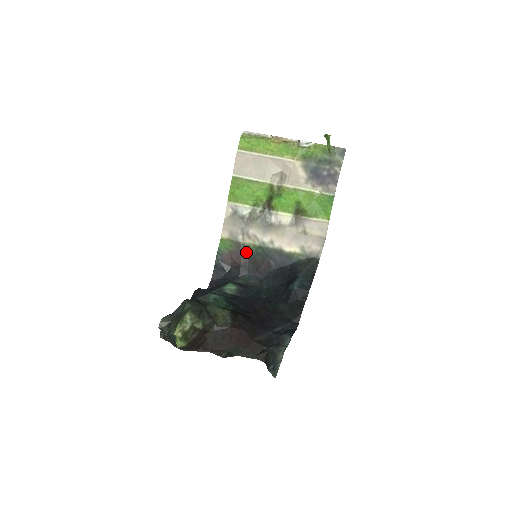
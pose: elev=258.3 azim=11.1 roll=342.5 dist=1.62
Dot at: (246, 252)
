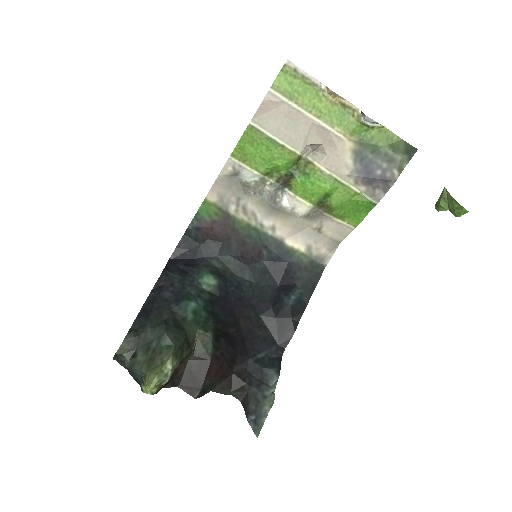
Dot at: (234, 228)
